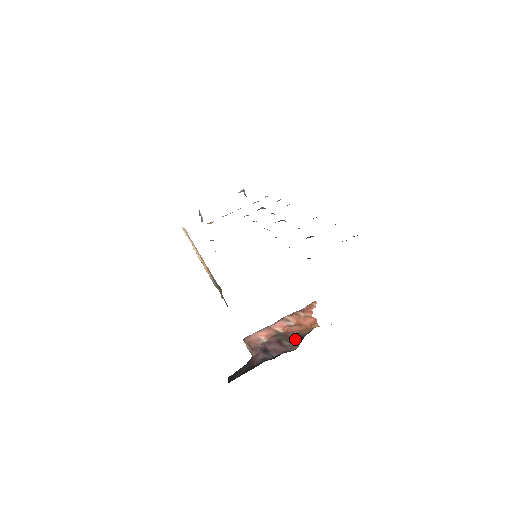
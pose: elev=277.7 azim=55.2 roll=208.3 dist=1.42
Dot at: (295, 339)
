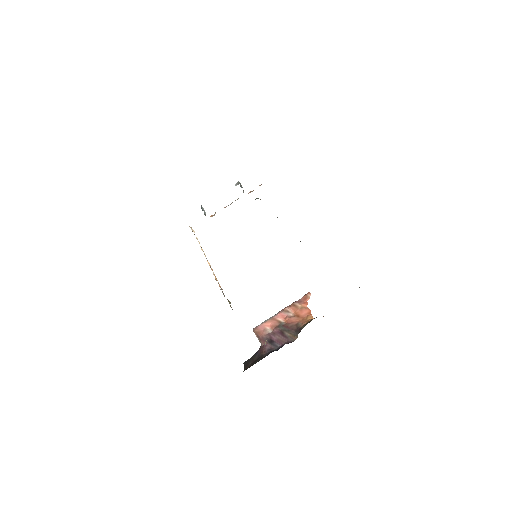
Dot at: (294, 330)
